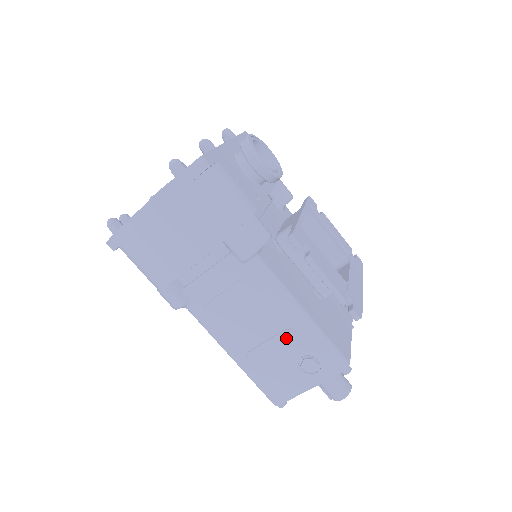
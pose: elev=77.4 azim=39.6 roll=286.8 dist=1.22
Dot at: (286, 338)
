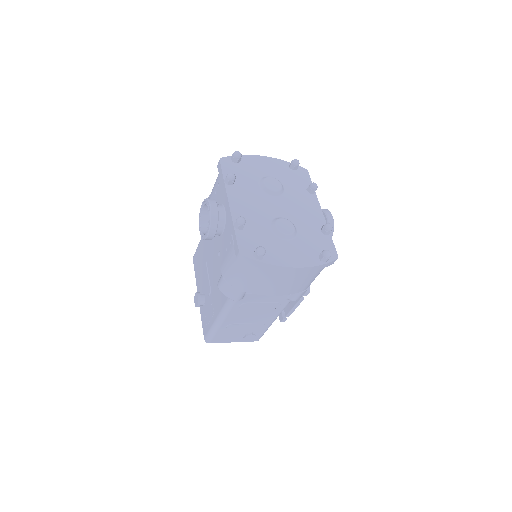
Dot at: (257, 326)
